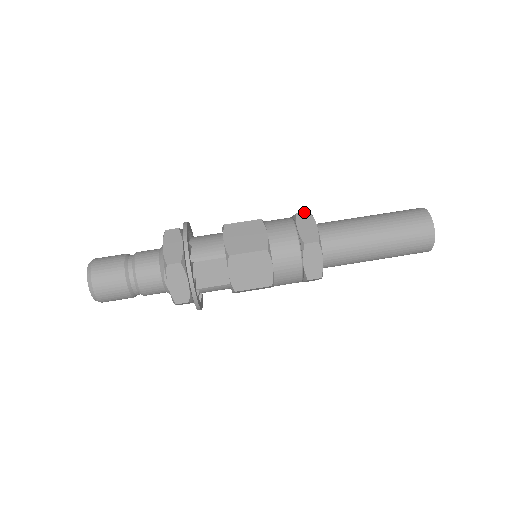
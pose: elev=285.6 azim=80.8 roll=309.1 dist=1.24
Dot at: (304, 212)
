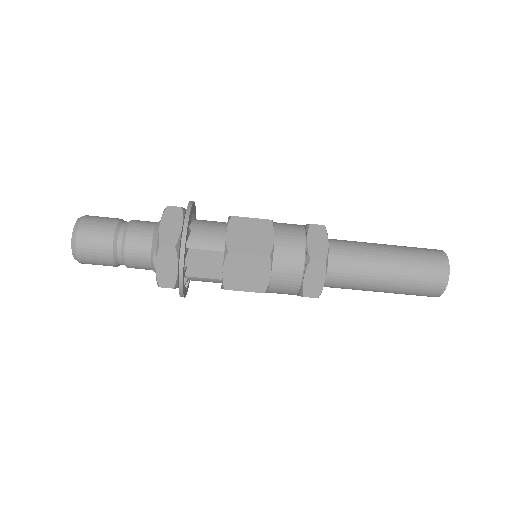
Dot at: occluded
